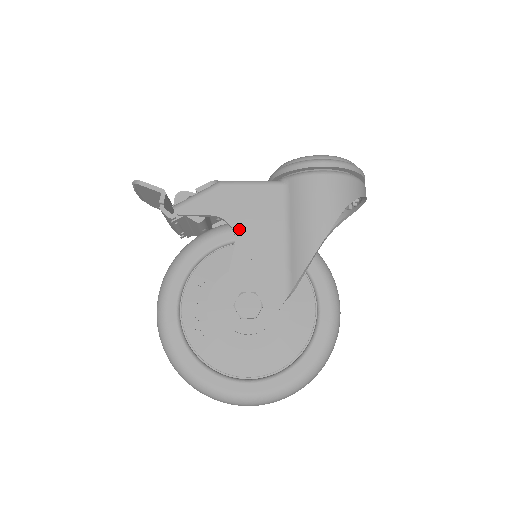
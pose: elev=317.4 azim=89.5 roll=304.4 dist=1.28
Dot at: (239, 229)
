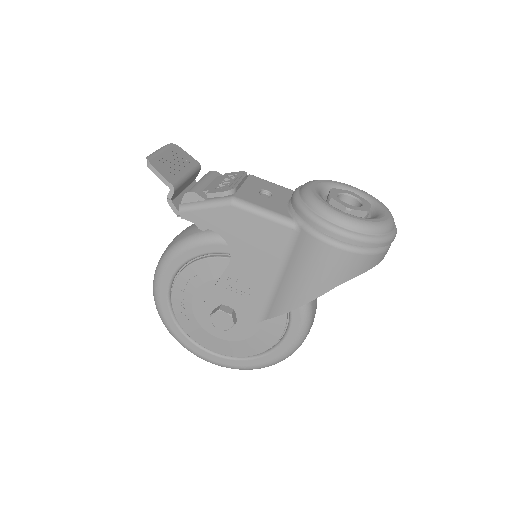
Dot at: (236, 253)
